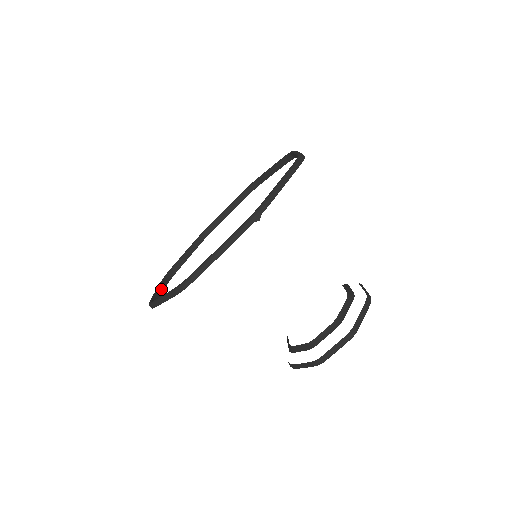
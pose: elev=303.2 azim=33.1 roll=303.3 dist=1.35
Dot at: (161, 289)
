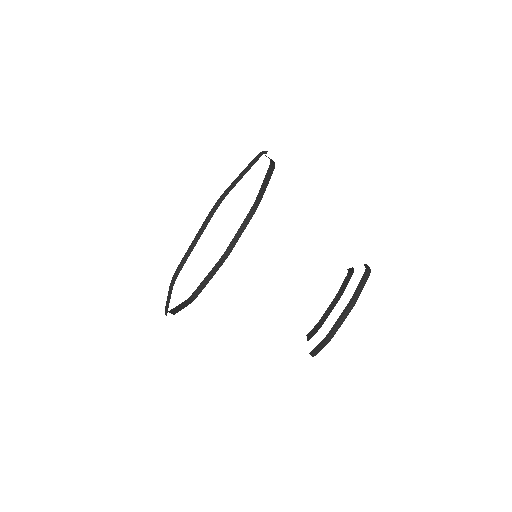
Dot at: occluded
